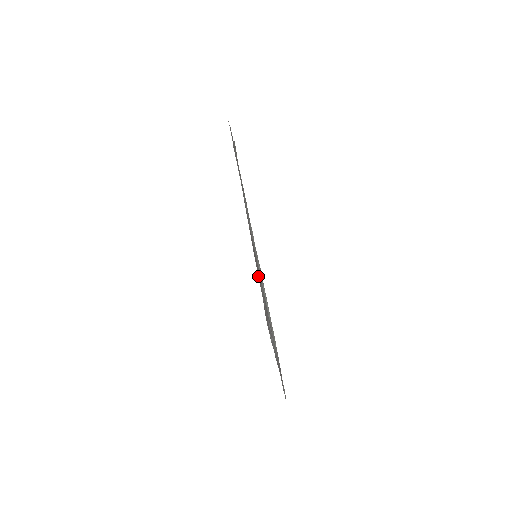
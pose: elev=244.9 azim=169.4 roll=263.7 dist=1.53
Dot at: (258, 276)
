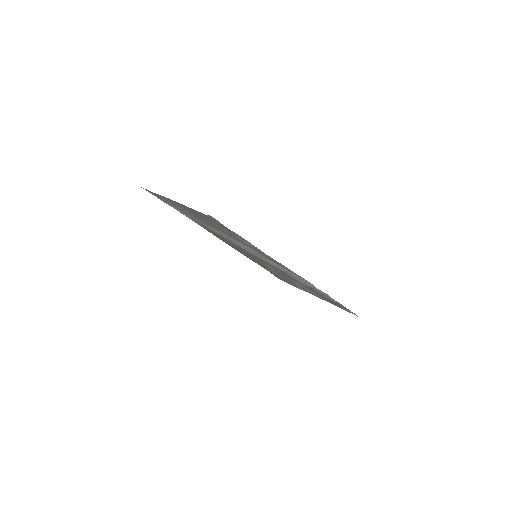
Dot at: occluded
